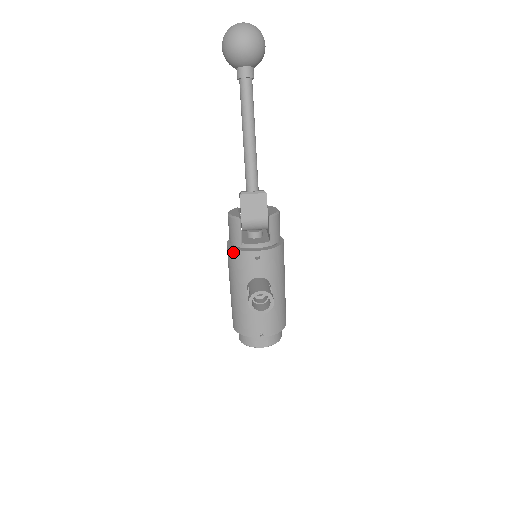
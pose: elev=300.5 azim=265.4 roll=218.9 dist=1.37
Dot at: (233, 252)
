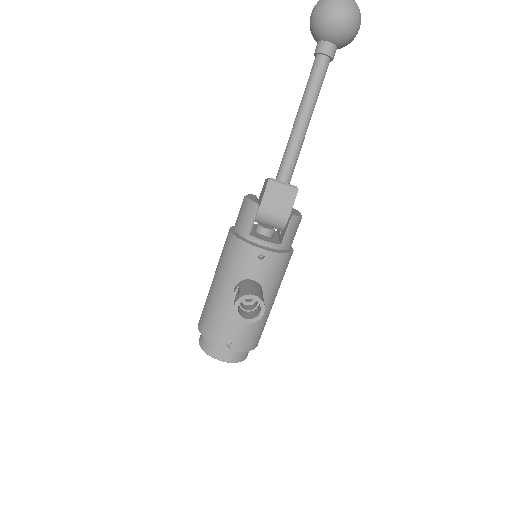
Dot at: (235, 241)
